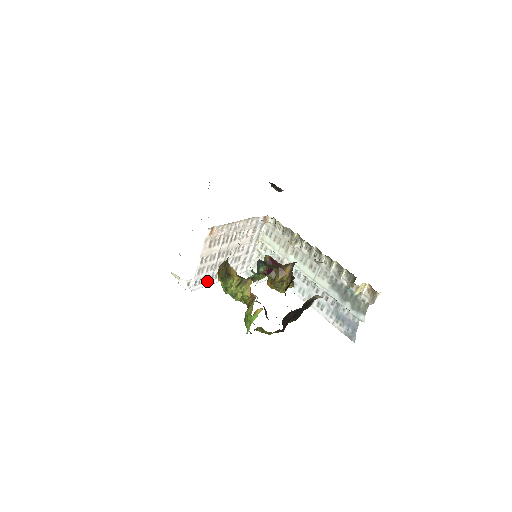
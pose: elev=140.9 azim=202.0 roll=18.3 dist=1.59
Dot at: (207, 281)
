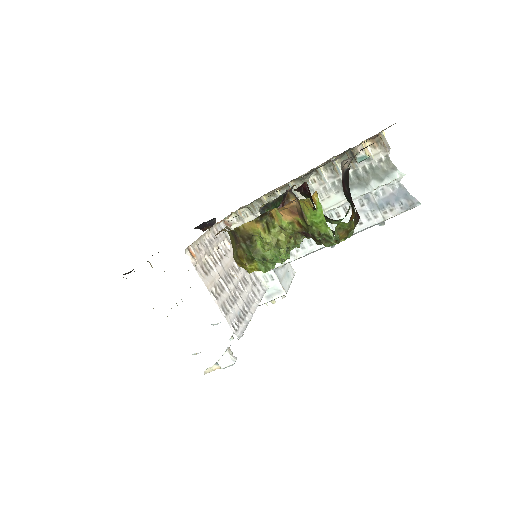
Dot at: (242, 321)
